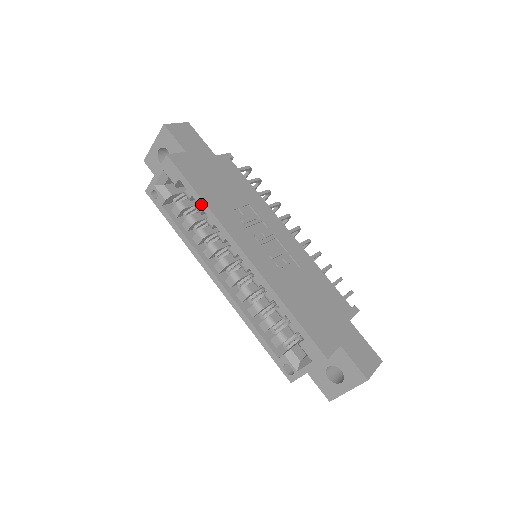
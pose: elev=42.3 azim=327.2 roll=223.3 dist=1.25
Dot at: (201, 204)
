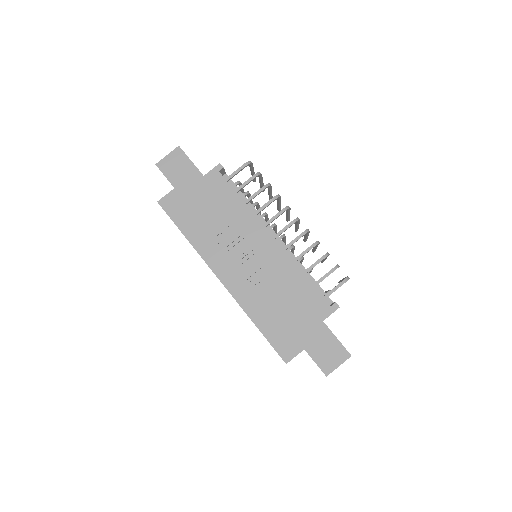
Dot at: occluded
